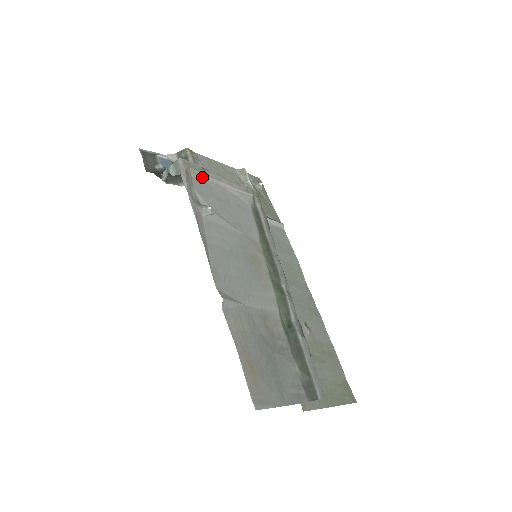
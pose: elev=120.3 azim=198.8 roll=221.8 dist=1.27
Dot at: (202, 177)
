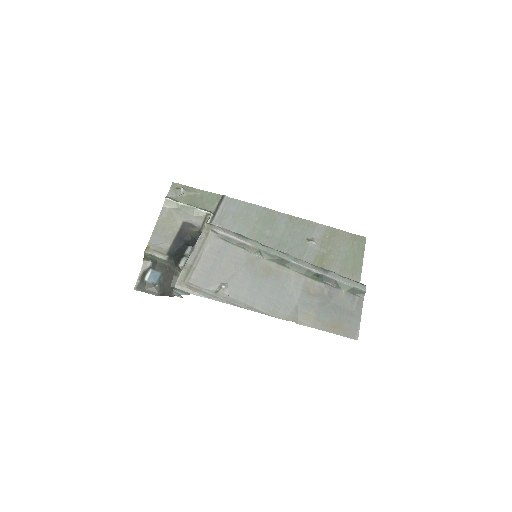
Dot at: (192, 273)
